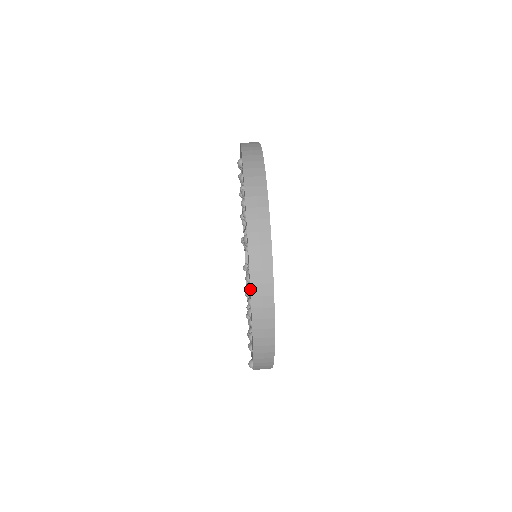
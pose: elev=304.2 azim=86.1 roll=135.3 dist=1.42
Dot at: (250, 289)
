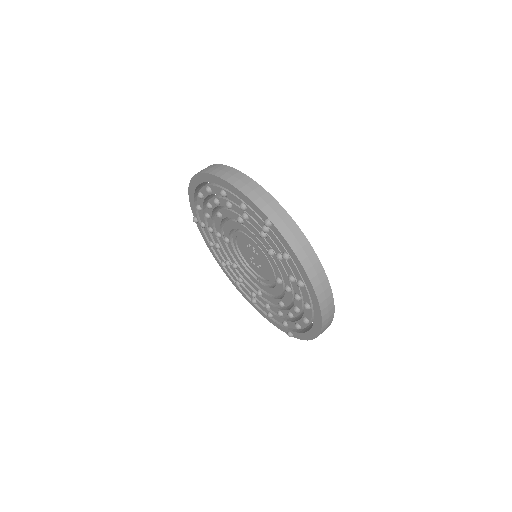
Dot at: (322, 320)
